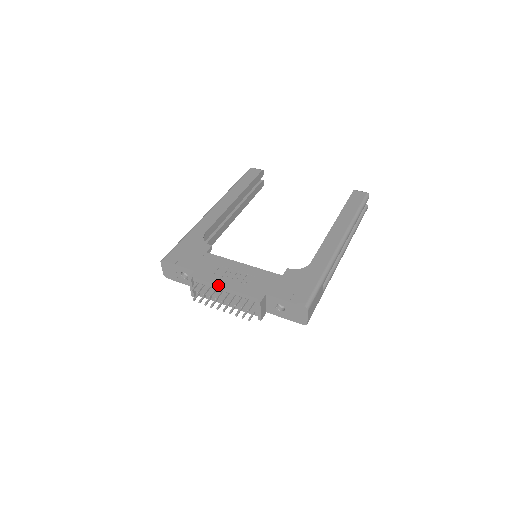
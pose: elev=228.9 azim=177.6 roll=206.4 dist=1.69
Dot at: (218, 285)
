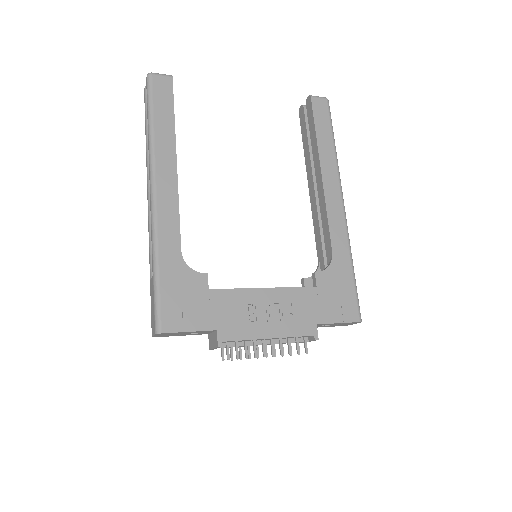
Dot at: (261, 339)
